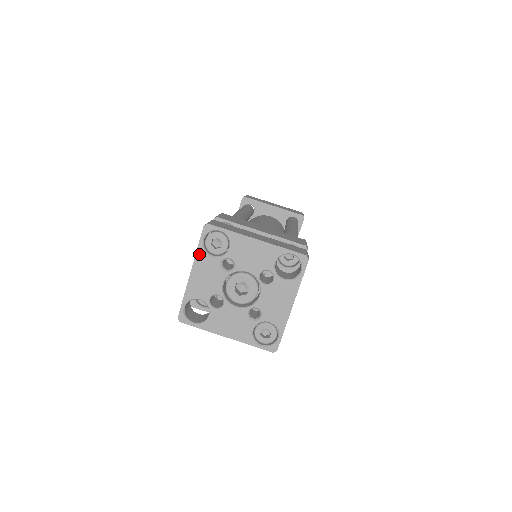
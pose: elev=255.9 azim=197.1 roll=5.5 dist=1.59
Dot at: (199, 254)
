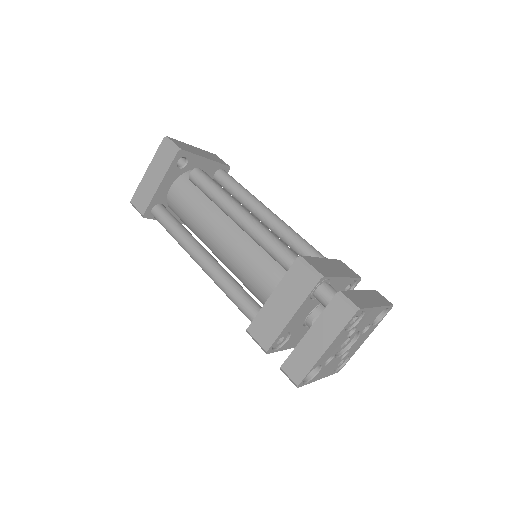
Dot at: (340, 334)
